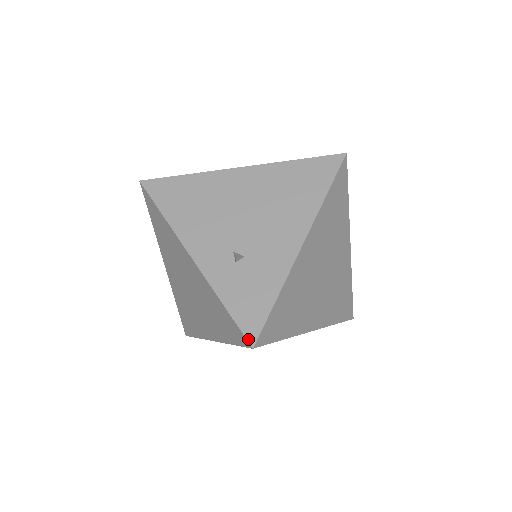
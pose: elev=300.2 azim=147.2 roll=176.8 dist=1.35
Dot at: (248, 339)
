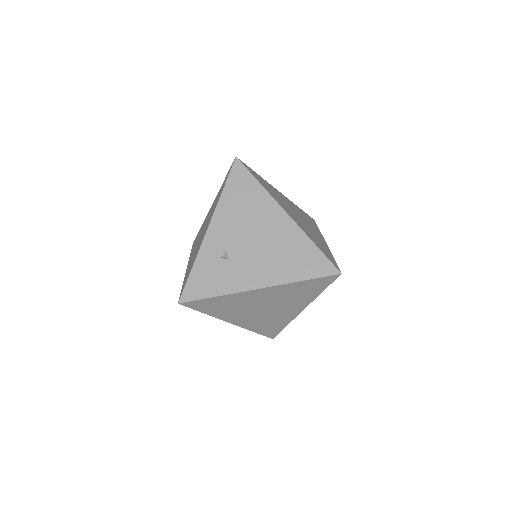
Dot at: (181, 297)
